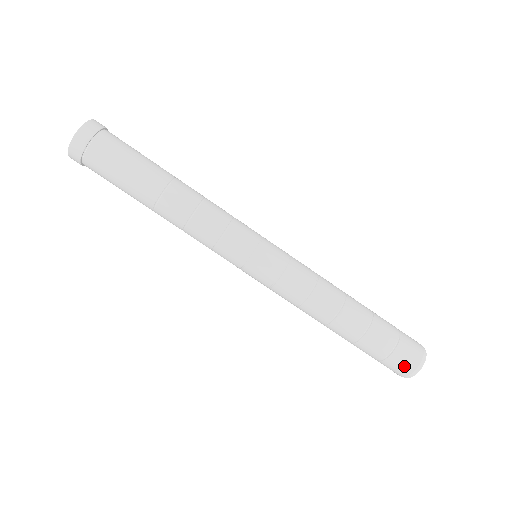
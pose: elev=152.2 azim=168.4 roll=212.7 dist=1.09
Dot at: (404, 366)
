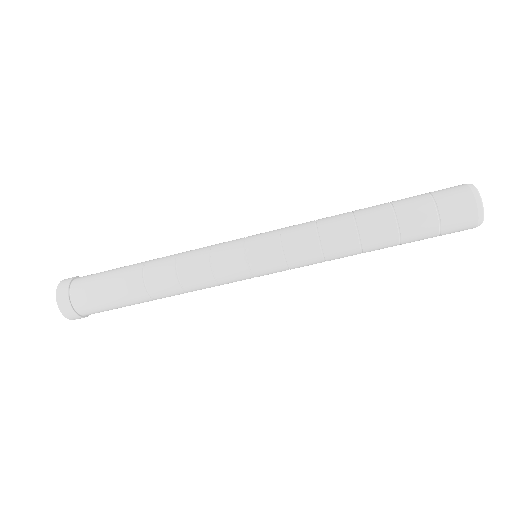
Dot at: occluded
